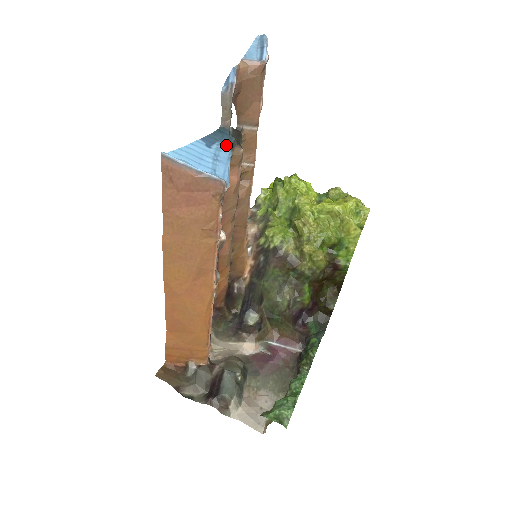
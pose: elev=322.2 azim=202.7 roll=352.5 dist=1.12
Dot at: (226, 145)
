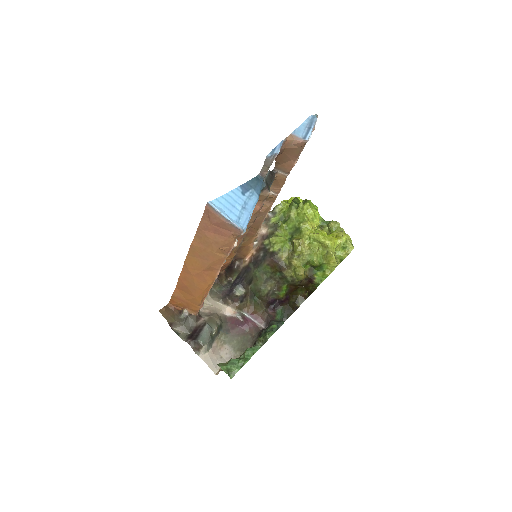
Dot at: (257, 192)
